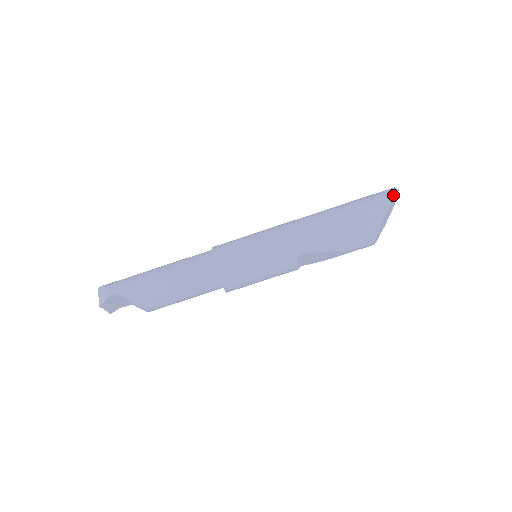
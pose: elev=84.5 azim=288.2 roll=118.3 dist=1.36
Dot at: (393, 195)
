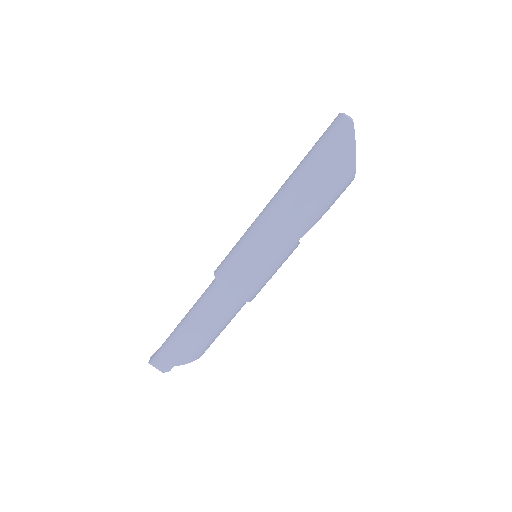
Dot at: (352, 134)
